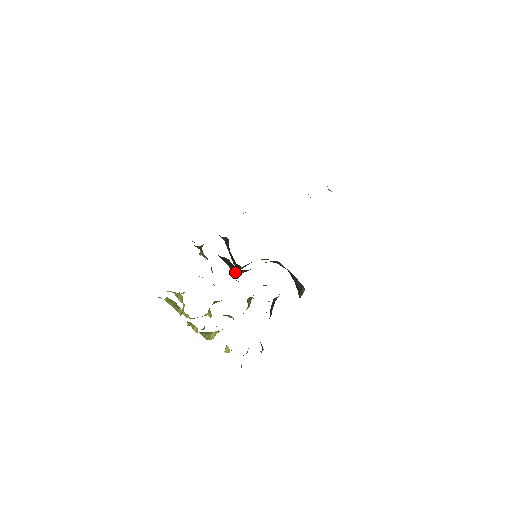
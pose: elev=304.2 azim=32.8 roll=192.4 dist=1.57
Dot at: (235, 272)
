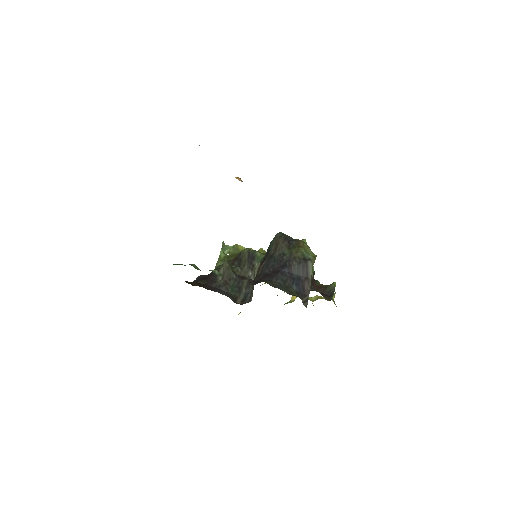
Dot at: occluded
